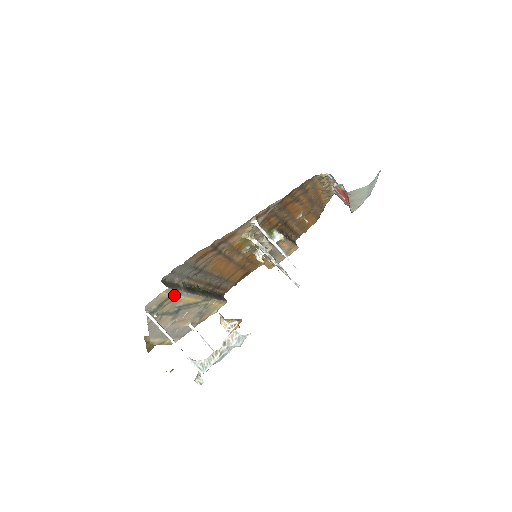
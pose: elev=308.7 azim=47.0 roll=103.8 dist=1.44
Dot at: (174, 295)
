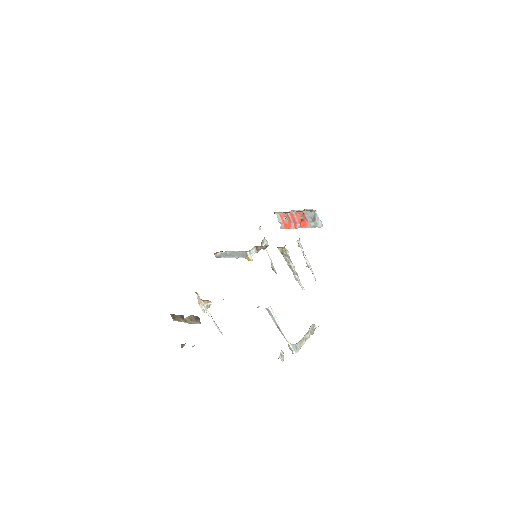
Dot at: occluded
